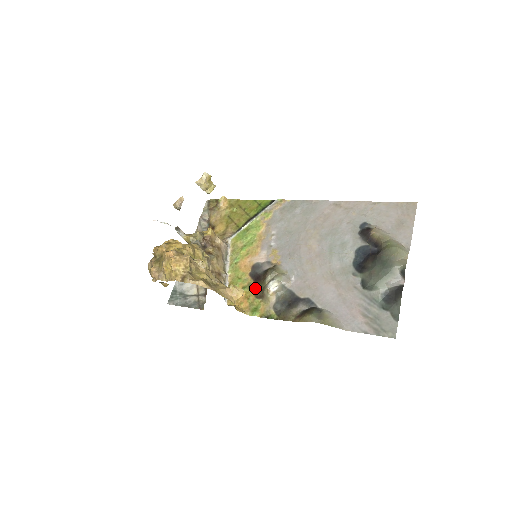
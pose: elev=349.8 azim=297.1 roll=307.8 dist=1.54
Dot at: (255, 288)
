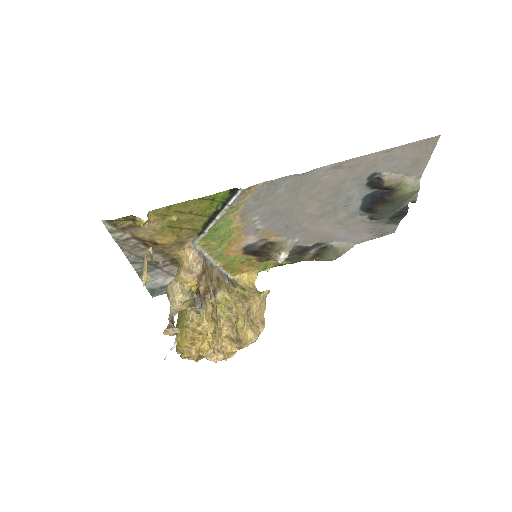
Dot at: (257, 259)
